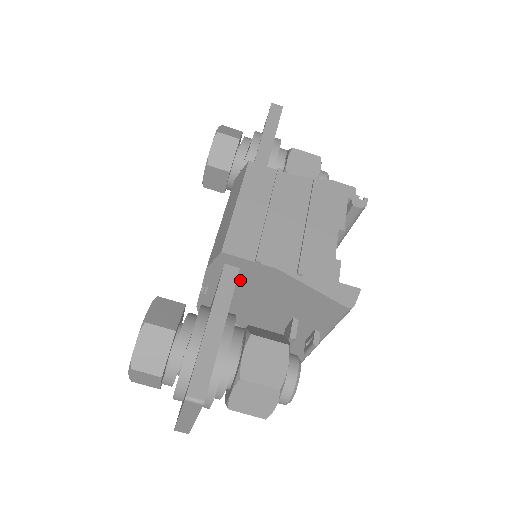
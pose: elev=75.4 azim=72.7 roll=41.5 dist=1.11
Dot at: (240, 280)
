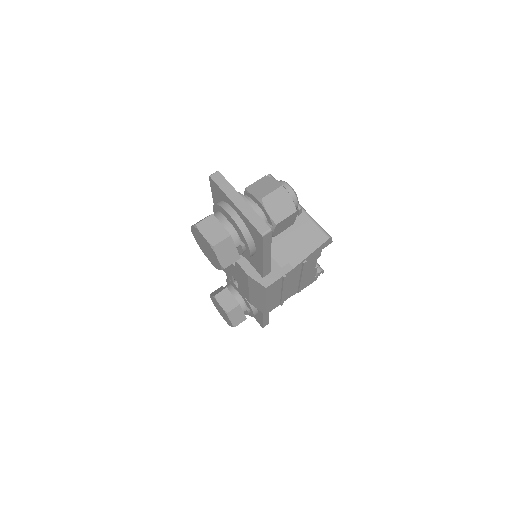
Dot at: occluded
